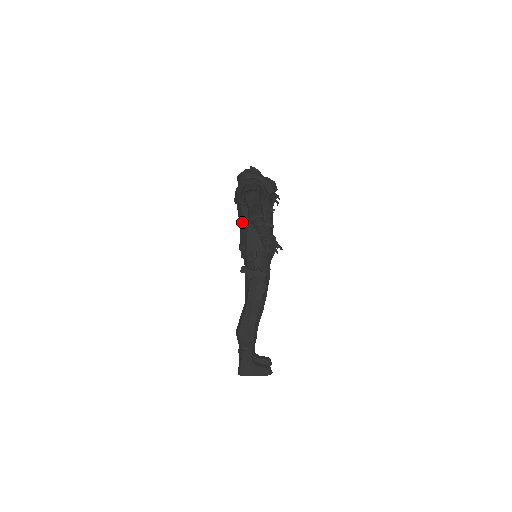
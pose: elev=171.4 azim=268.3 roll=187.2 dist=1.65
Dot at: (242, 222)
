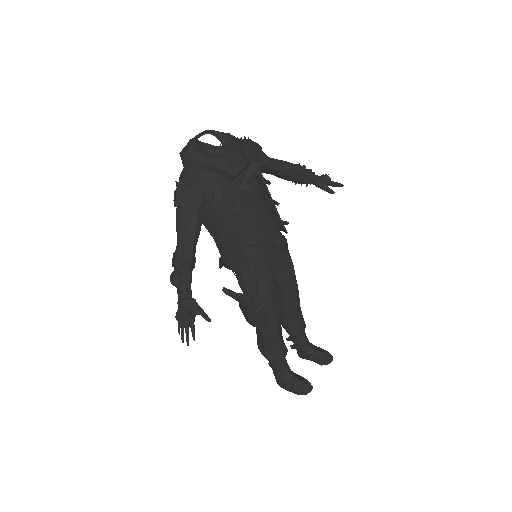
Dot at: occluded
